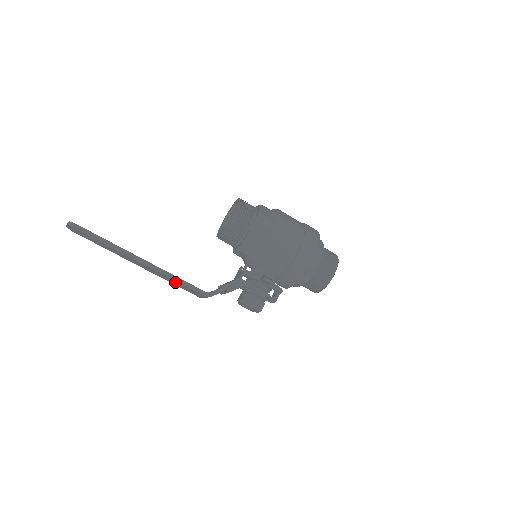
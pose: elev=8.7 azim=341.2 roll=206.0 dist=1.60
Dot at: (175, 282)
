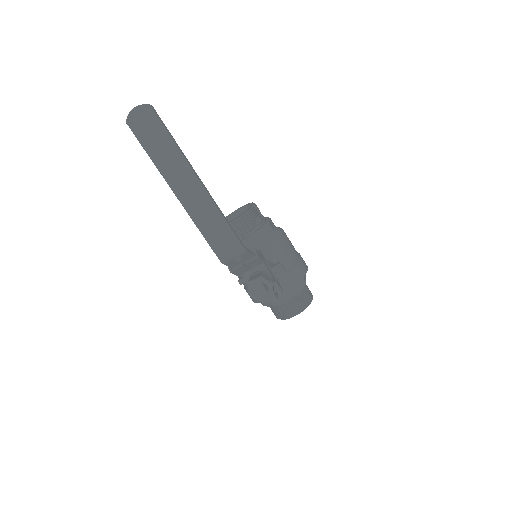
Dot at: (214, 223)
